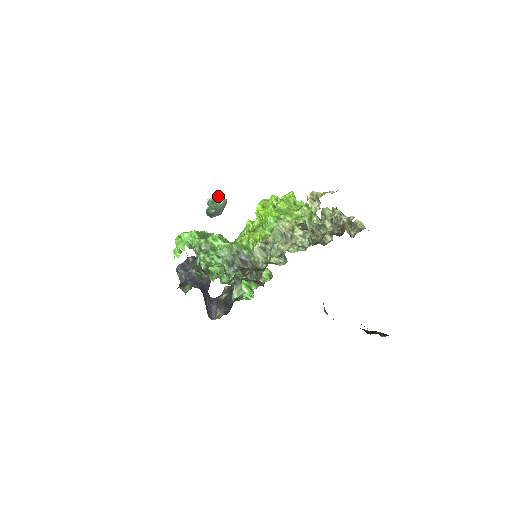
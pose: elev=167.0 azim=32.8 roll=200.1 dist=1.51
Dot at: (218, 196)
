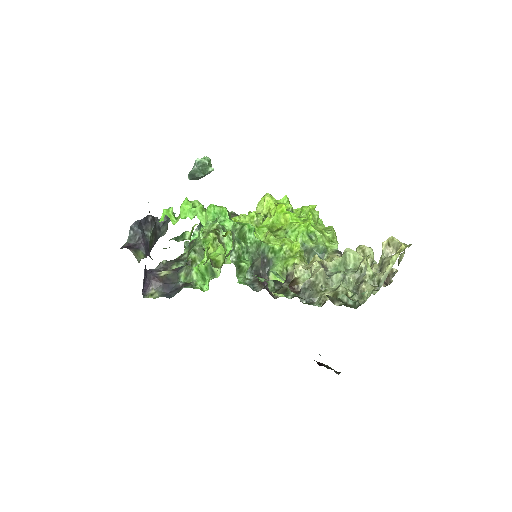
Dot at: (210, 160)
